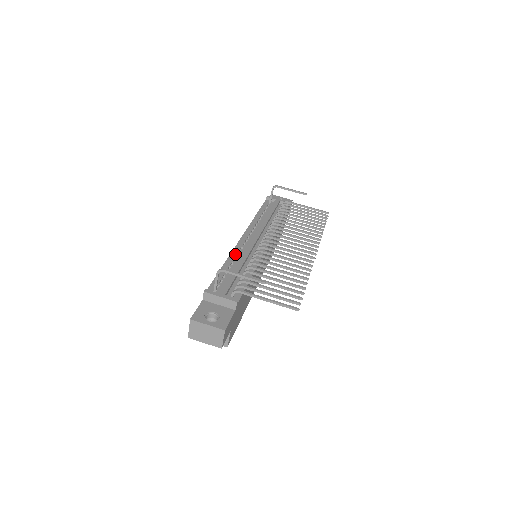
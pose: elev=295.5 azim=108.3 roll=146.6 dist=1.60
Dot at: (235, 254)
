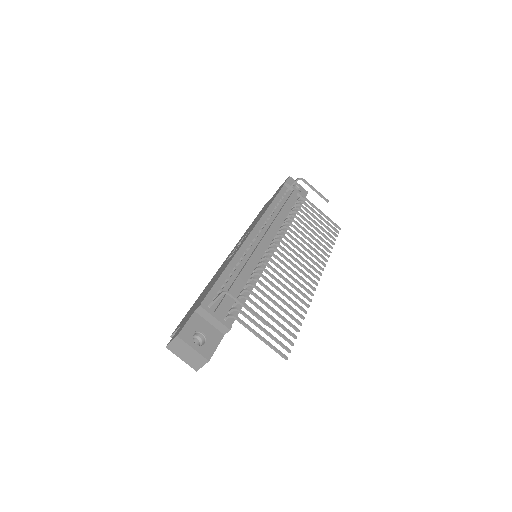
Dot at: (240, 256)
